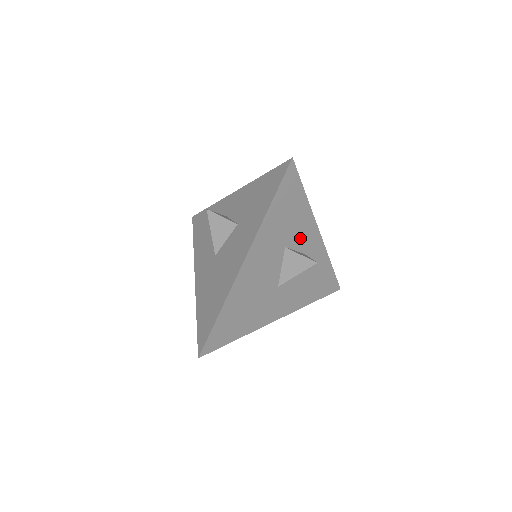
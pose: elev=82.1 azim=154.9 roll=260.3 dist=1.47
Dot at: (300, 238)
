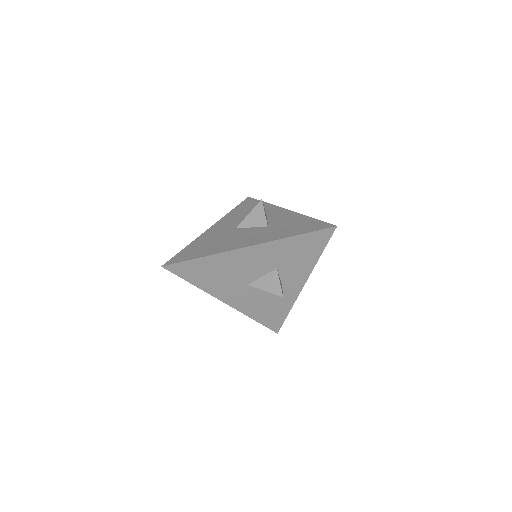
Dot at: (290, 274)
